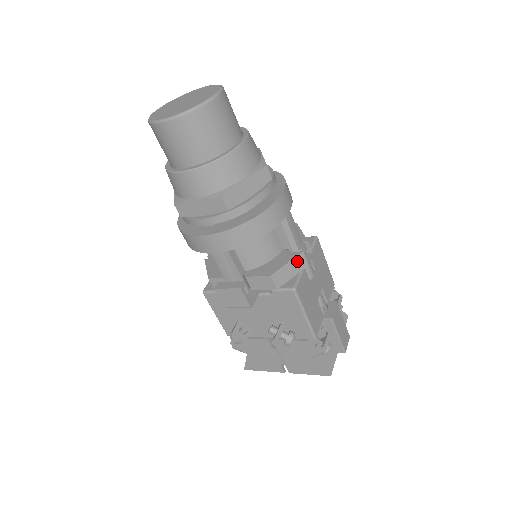
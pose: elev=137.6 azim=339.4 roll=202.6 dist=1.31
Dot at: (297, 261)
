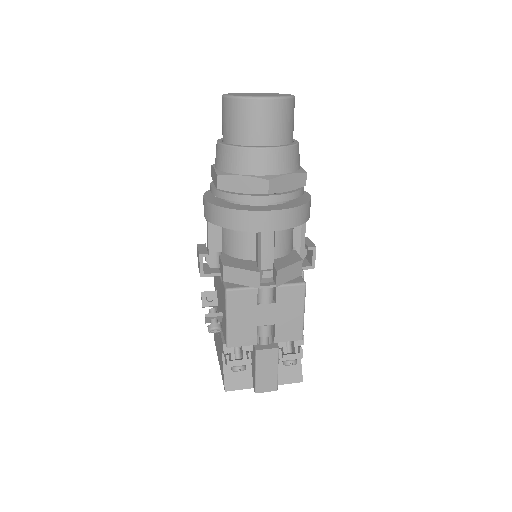
Dot at: (251, 275)
